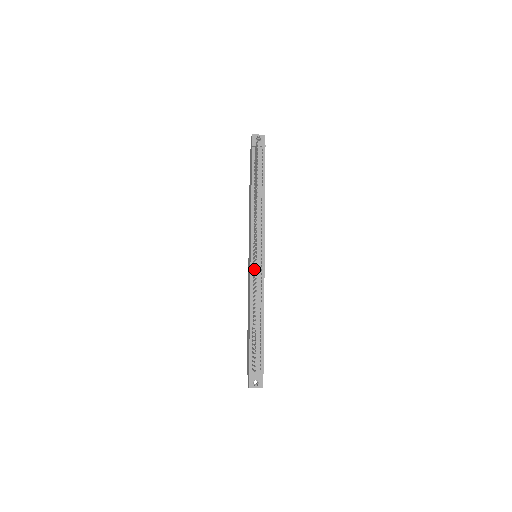
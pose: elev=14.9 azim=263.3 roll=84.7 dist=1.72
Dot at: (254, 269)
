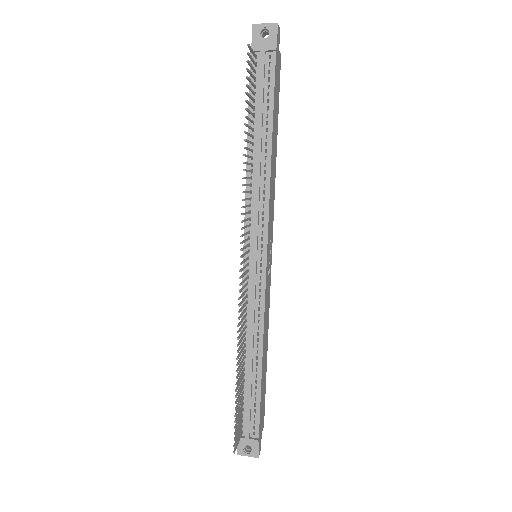
Dot at: (245, 285)
